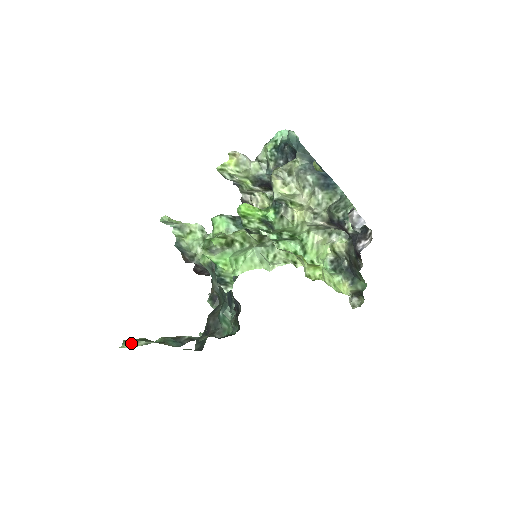
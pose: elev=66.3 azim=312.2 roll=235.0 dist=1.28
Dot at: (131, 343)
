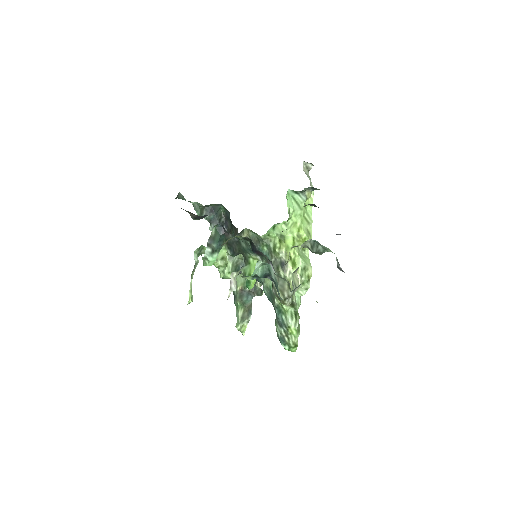
Dot at: (243, 329)
